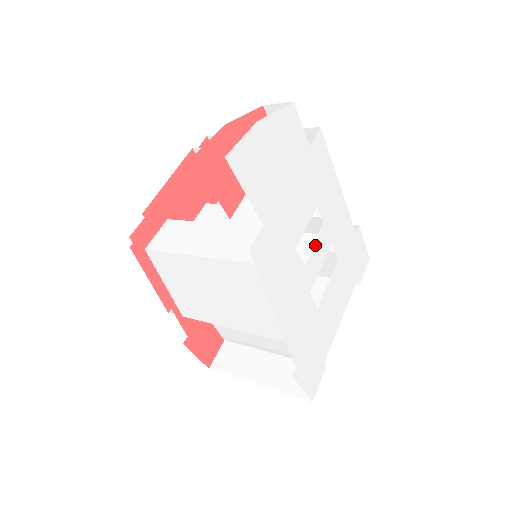
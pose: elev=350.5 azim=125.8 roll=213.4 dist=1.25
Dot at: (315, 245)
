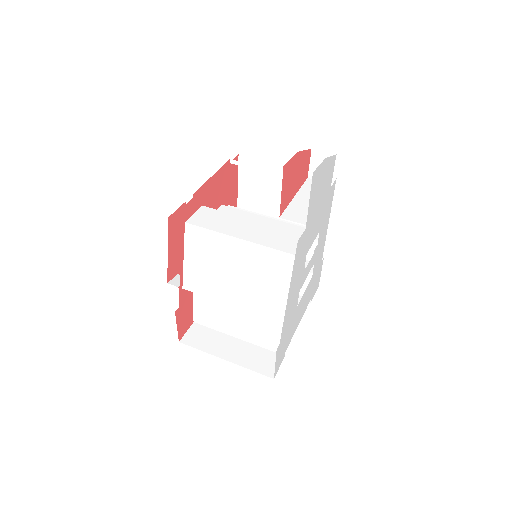
Dot at: occluded
